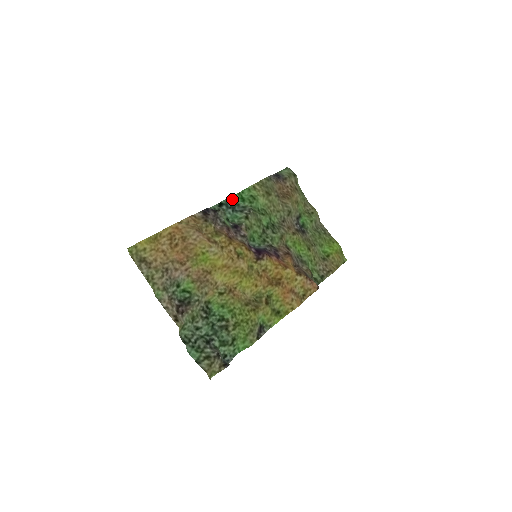
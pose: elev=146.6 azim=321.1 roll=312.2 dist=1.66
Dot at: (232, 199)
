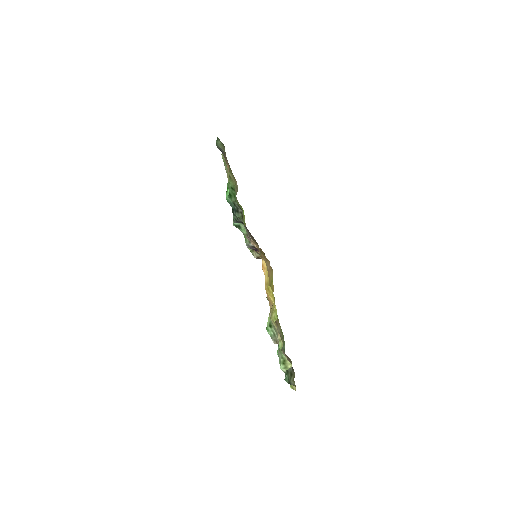
Dot at: (227, 198)
